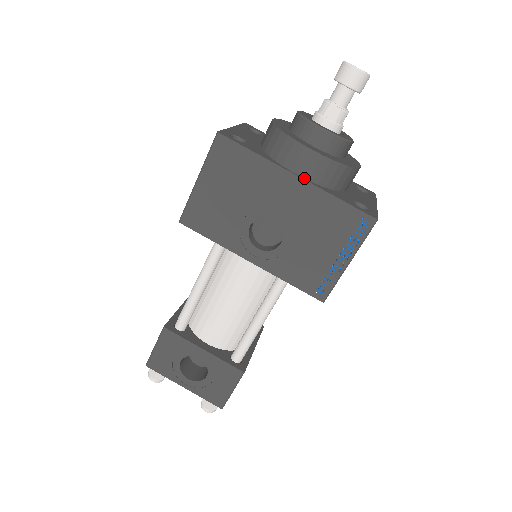
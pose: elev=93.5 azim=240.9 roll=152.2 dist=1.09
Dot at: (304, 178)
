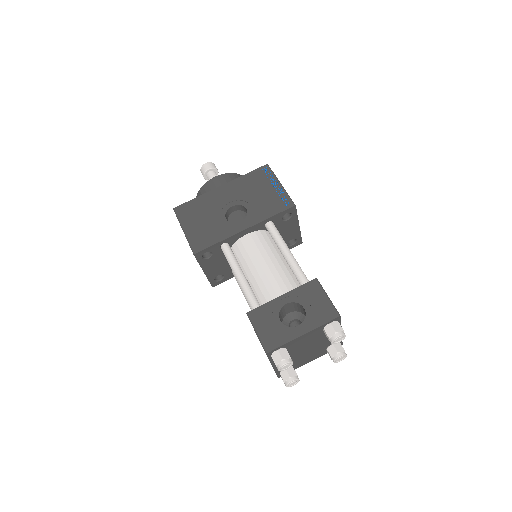
Dot at: (225, 185)
